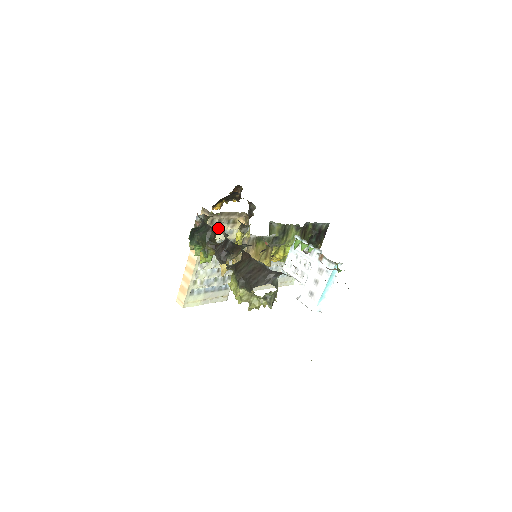
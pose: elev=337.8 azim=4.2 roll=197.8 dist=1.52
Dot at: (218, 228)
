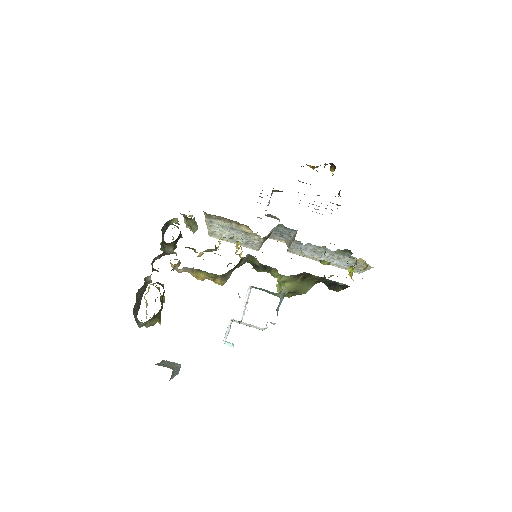
Dot at: (220, 220)
